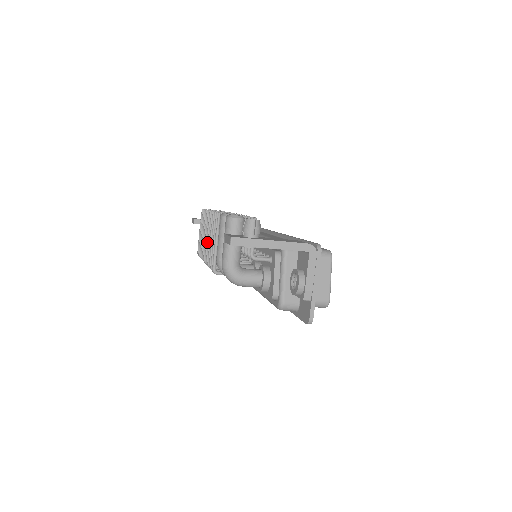
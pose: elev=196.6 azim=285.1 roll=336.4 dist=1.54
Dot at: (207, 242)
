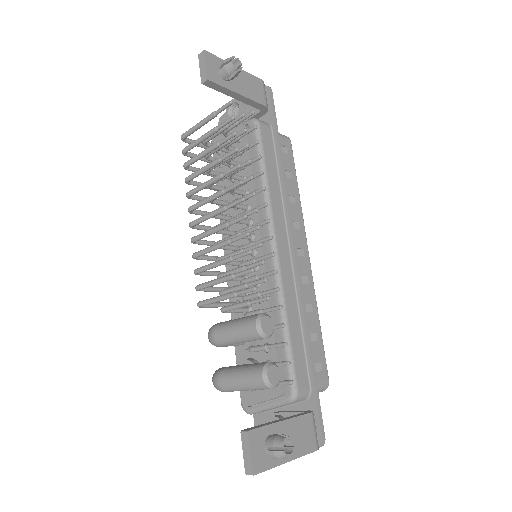
Dot at: (209, 217)
